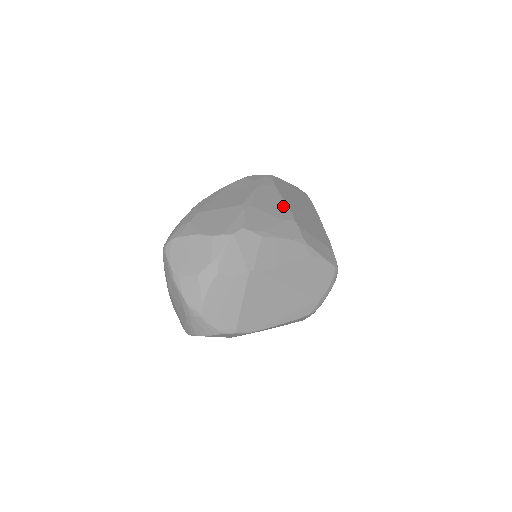
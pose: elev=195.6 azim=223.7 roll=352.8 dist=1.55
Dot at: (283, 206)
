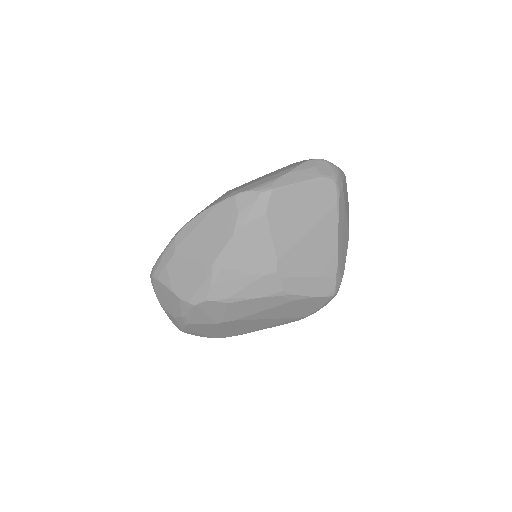
Dot at: (267, 252)
